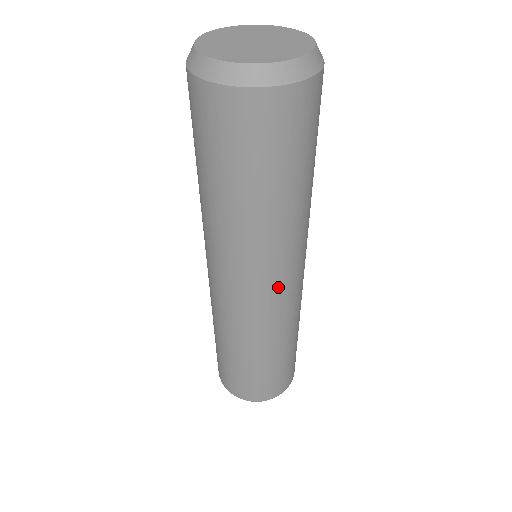
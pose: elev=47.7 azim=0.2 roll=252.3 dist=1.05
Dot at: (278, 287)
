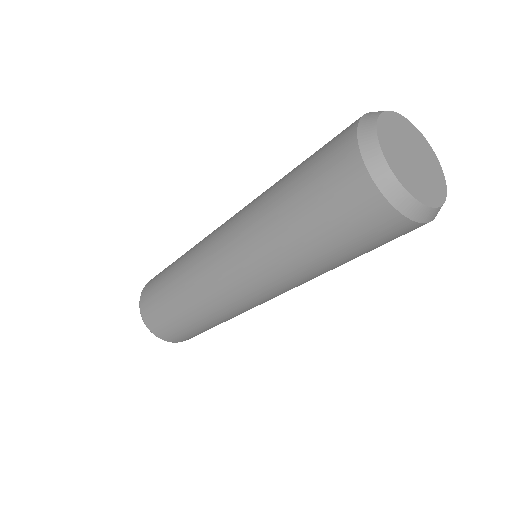
Dot at: (251, 295)
